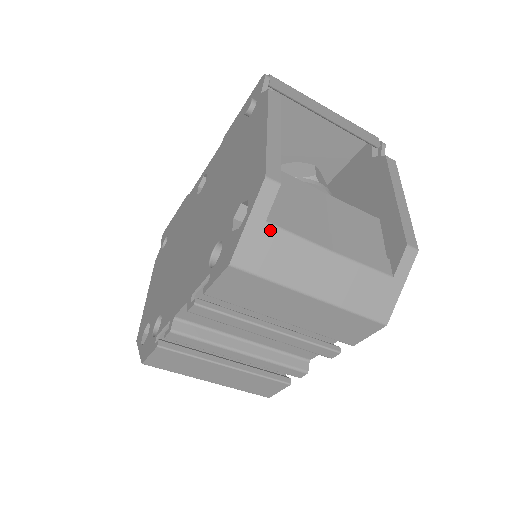
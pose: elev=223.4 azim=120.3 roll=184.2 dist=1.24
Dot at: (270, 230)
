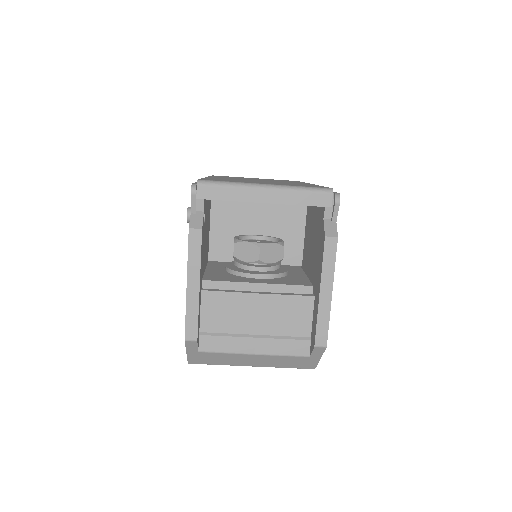
Dot at: (204, 353)
